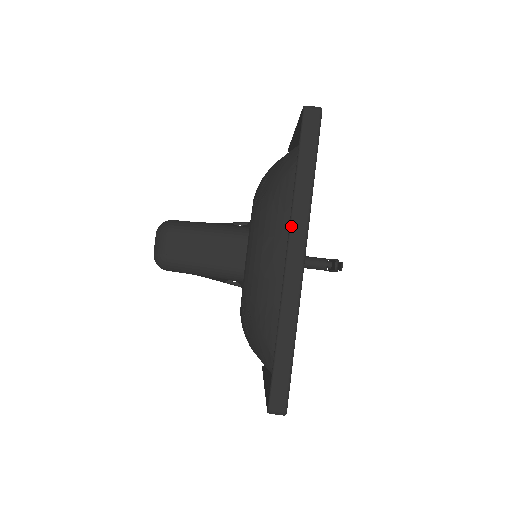
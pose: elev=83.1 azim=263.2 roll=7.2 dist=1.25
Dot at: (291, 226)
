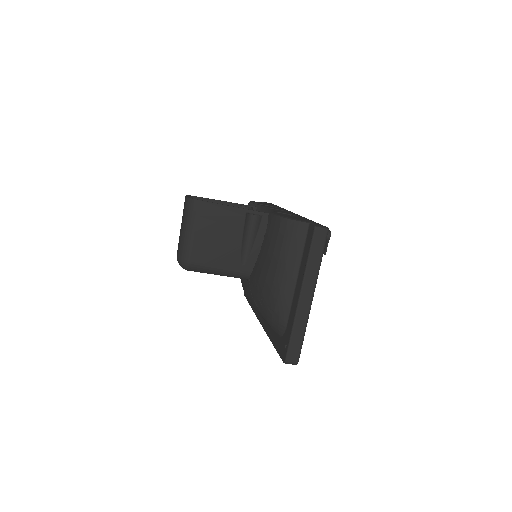
Dot at: occluded
